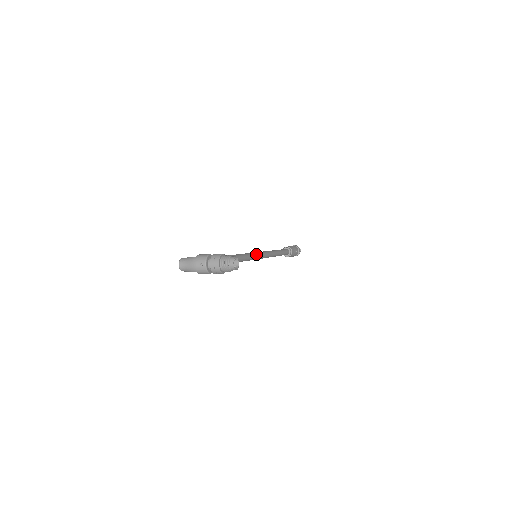
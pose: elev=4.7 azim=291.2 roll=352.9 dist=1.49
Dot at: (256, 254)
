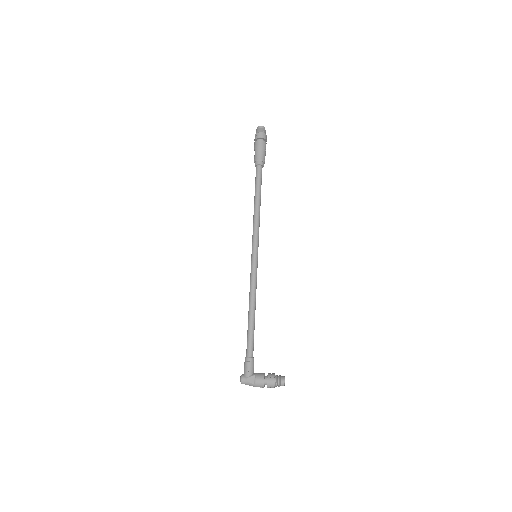
Dot at: (257, 259)
